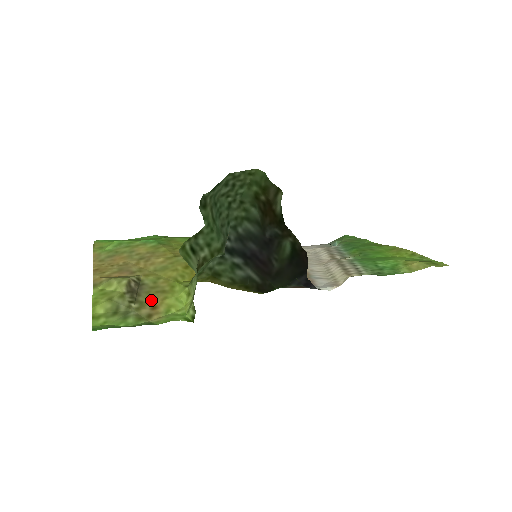
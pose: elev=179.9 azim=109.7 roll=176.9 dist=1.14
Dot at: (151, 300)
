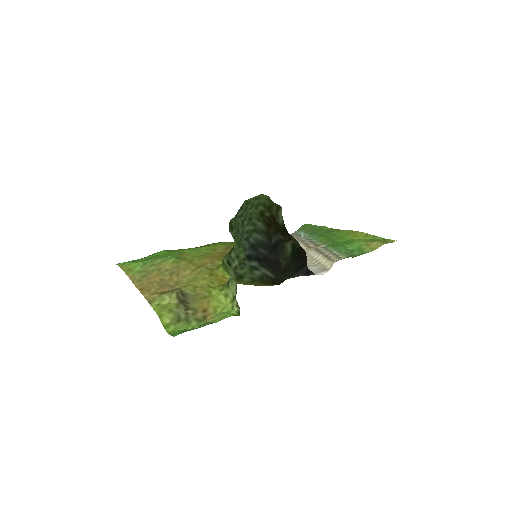
Dot at: (200, 305)
